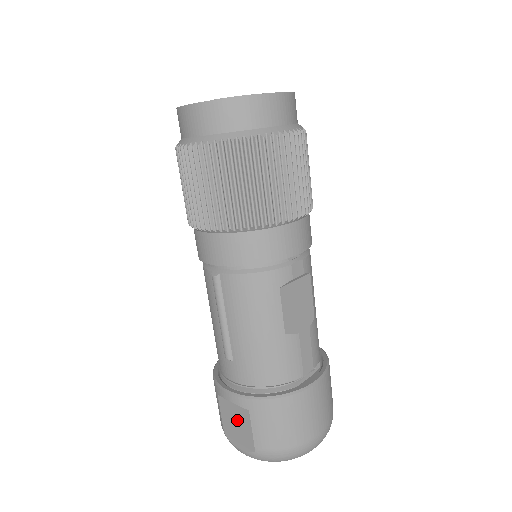
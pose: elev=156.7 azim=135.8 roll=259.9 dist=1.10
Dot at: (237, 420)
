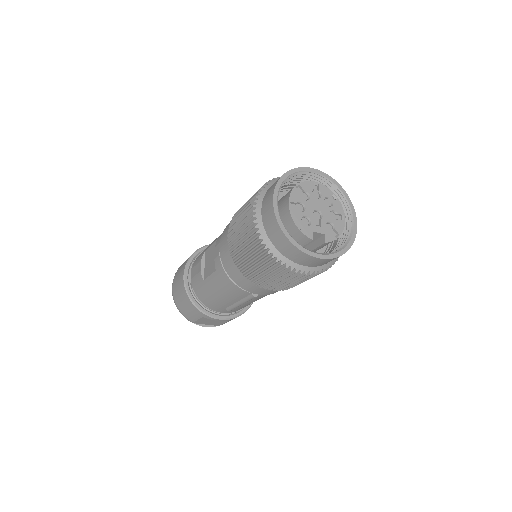
Dot at: (214, 321)
